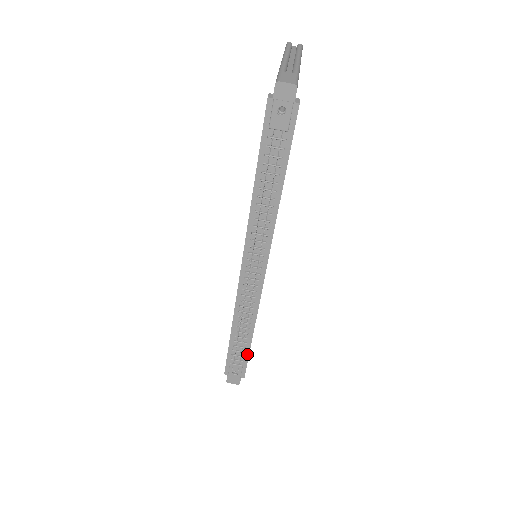
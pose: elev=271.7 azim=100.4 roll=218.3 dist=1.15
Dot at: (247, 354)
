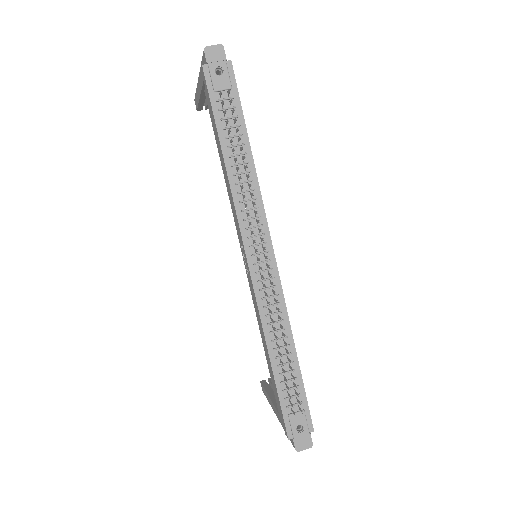
Dot at: (302, 388)
